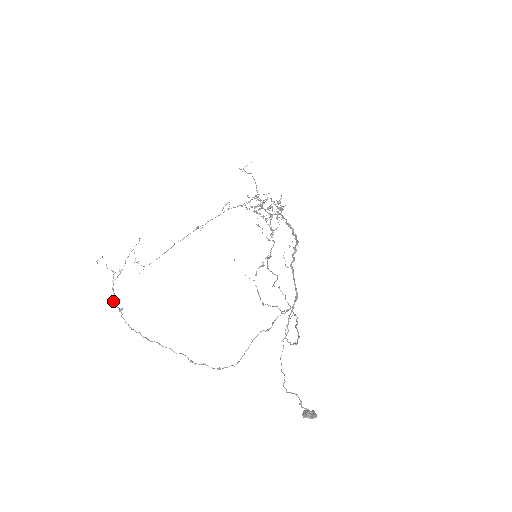
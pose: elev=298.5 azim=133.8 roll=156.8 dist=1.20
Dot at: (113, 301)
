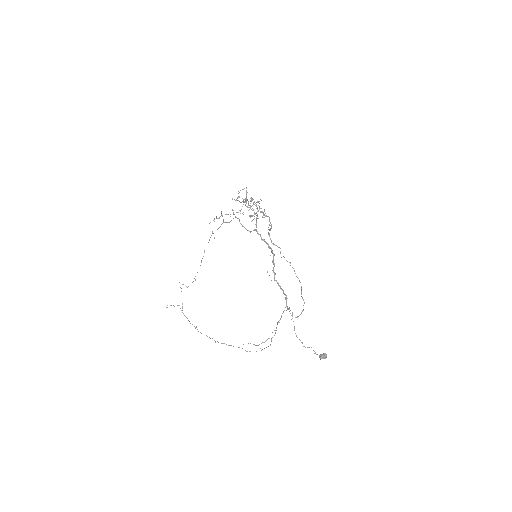
Dot at: occluded
